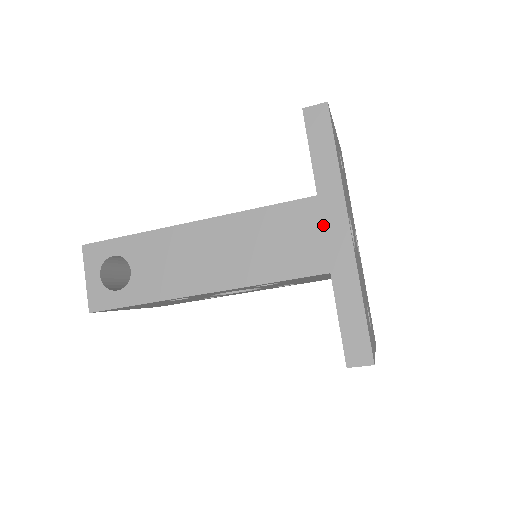
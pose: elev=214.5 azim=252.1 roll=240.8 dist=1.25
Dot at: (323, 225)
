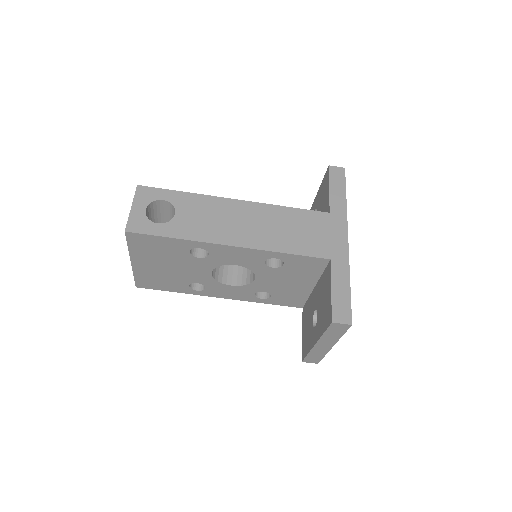
Dot at: (331, 230)
